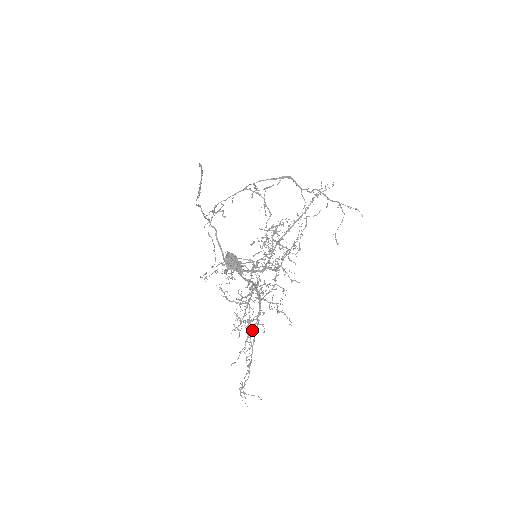
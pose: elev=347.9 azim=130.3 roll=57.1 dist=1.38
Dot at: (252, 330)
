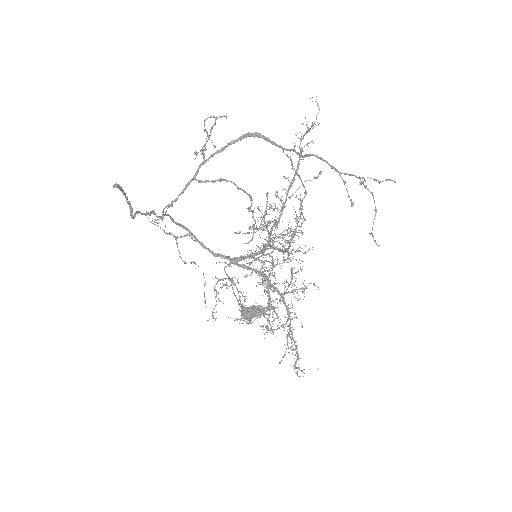
Dot at: (289, 331)
